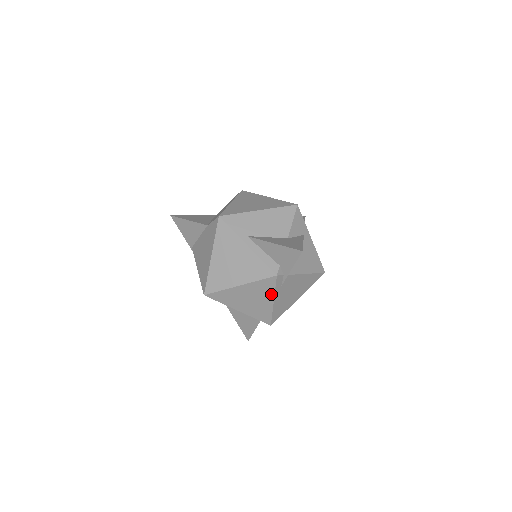
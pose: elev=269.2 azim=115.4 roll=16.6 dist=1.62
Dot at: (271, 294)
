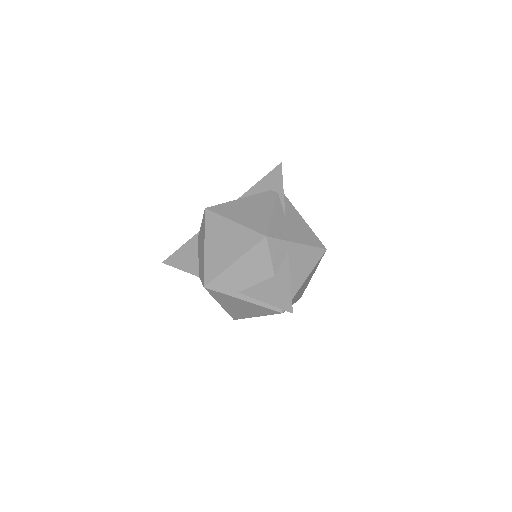
Dot at: occluded
